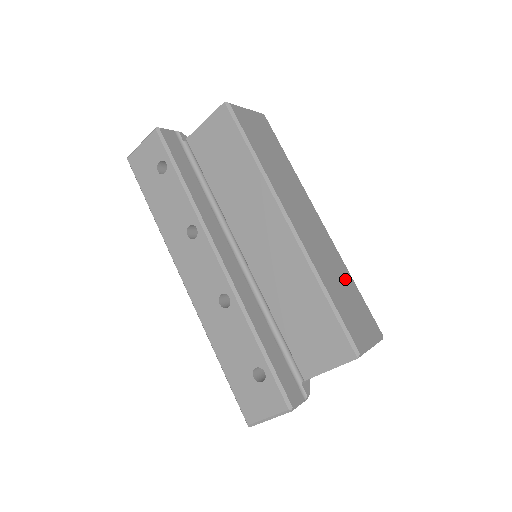
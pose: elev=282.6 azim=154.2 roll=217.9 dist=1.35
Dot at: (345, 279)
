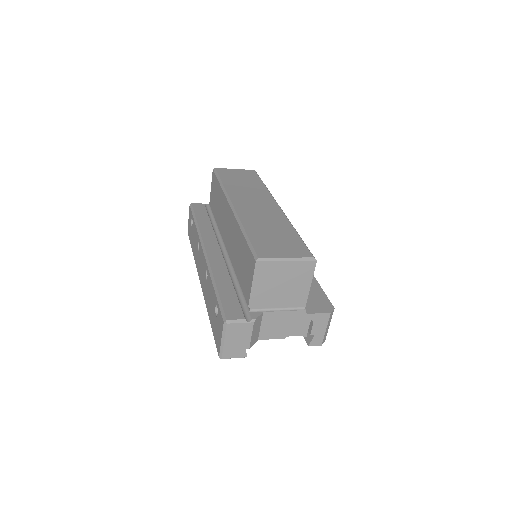
Dot at: (282, 229)
